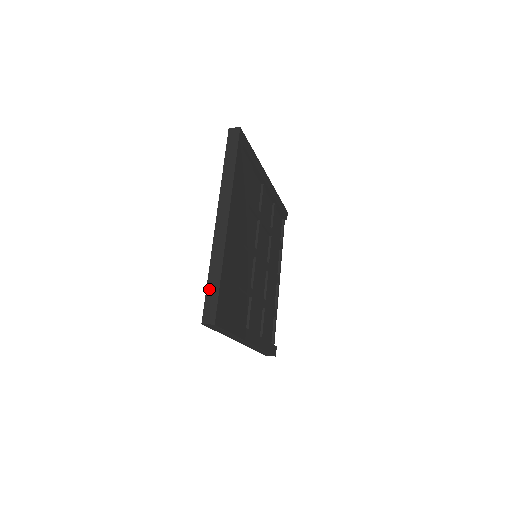
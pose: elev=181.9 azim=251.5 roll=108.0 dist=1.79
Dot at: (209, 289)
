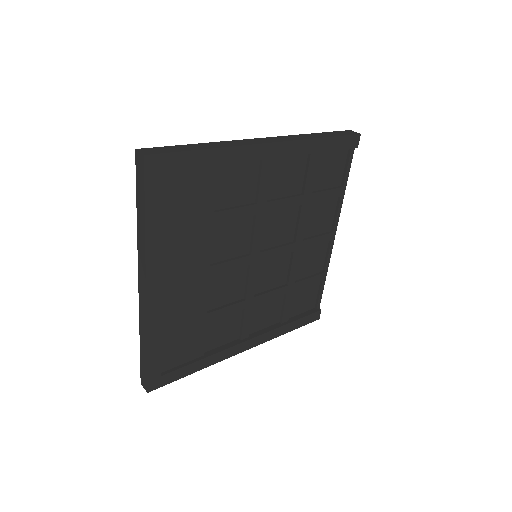
Dot at: (141, 357)
